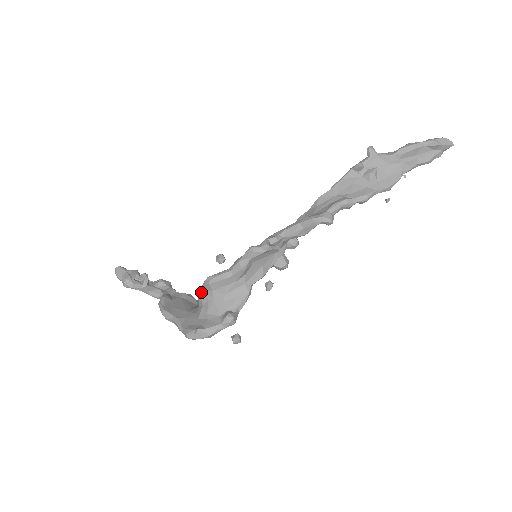
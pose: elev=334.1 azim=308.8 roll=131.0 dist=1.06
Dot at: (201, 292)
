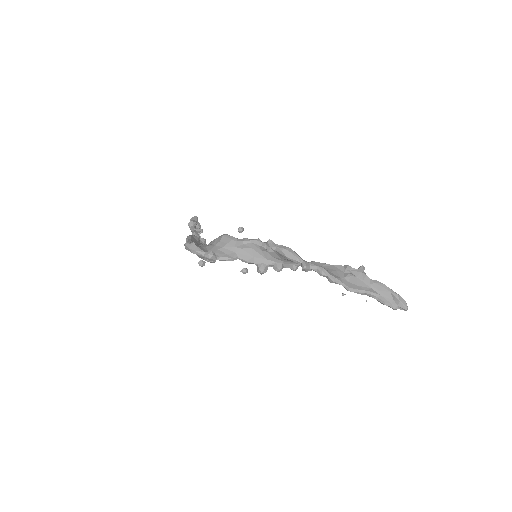
Dot at: (215, 239)
